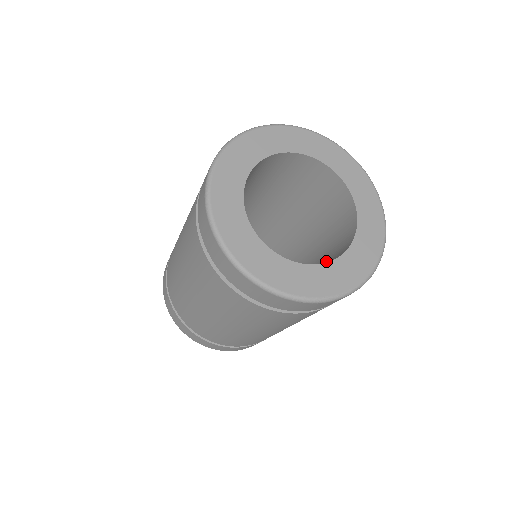
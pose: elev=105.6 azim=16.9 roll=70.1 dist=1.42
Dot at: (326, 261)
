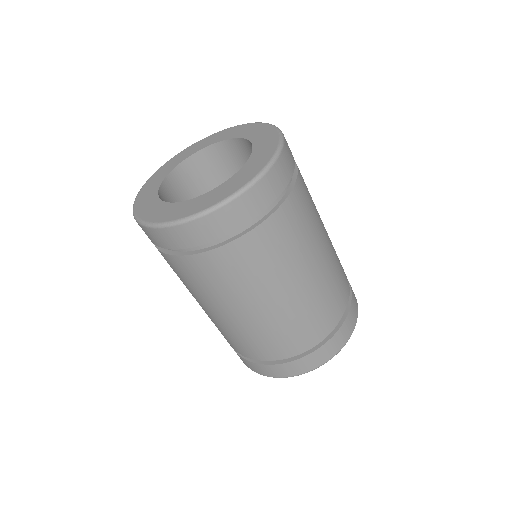
Dot at: occluded
